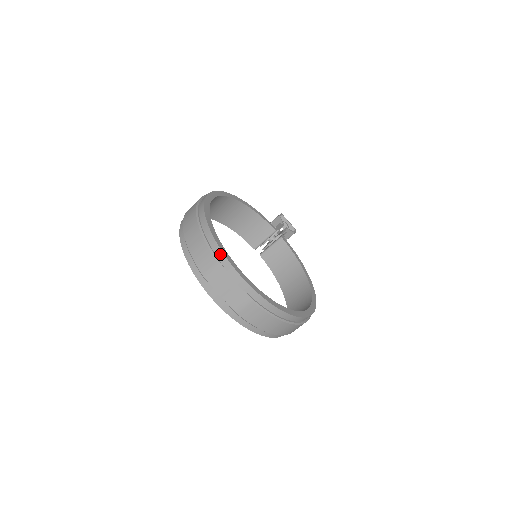
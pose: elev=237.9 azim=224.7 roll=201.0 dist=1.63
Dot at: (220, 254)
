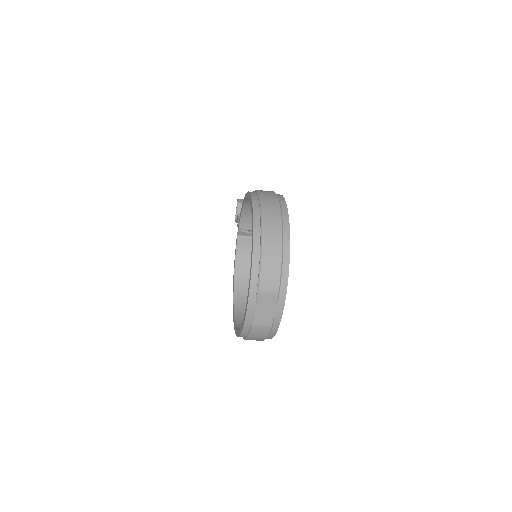
Dot at: (285, 285)
